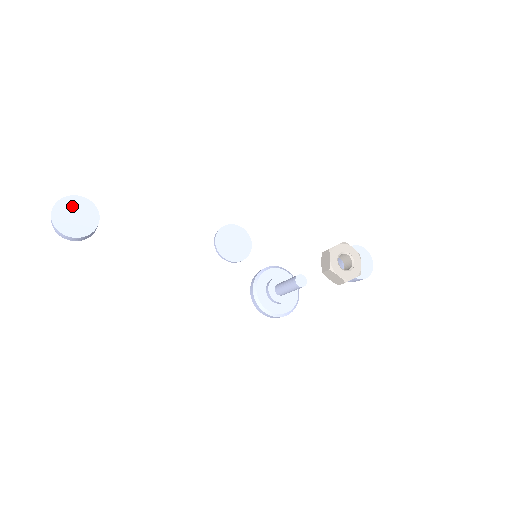
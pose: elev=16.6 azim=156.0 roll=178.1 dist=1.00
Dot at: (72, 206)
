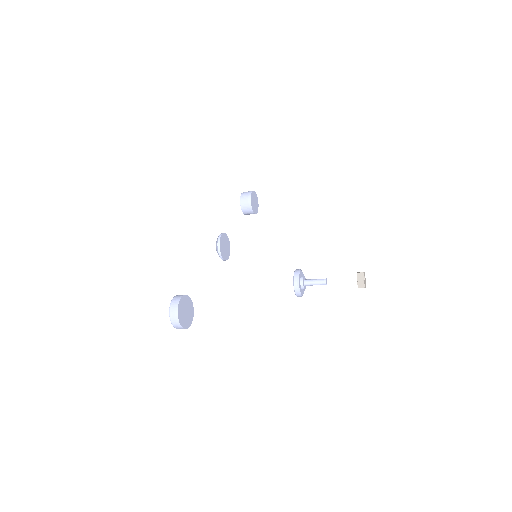
Dot at: (182, 308)
